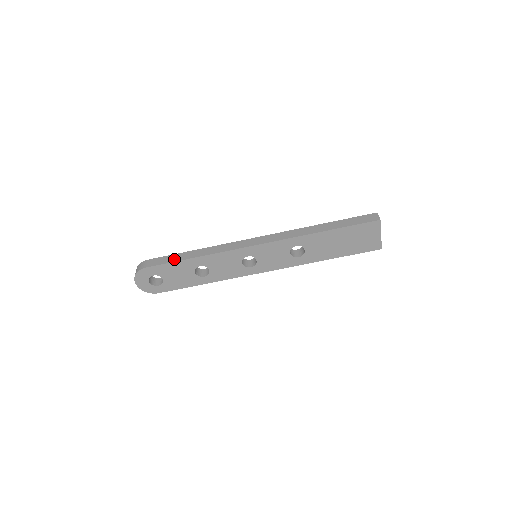
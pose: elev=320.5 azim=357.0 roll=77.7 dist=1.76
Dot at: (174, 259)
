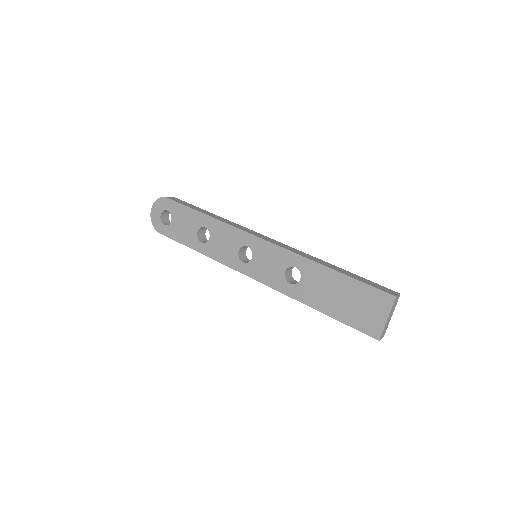
Dot at: (192, 207)
